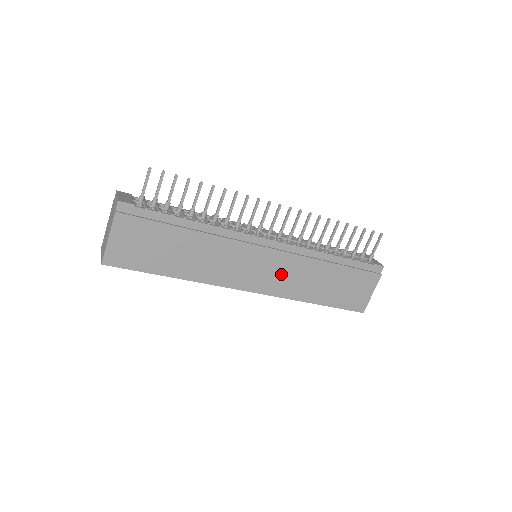
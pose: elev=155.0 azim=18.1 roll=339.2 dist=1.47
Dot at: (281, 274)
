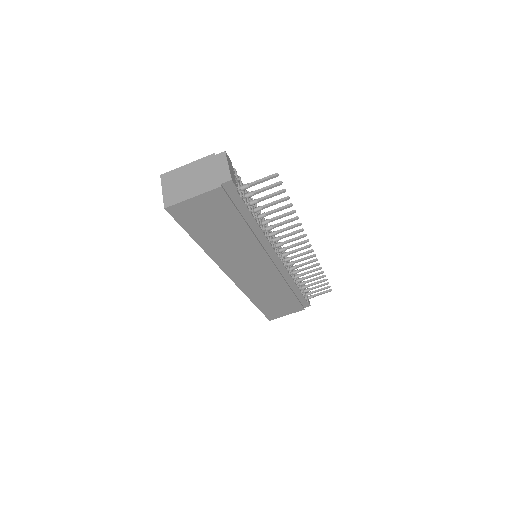
Dot at: (260, 280)
